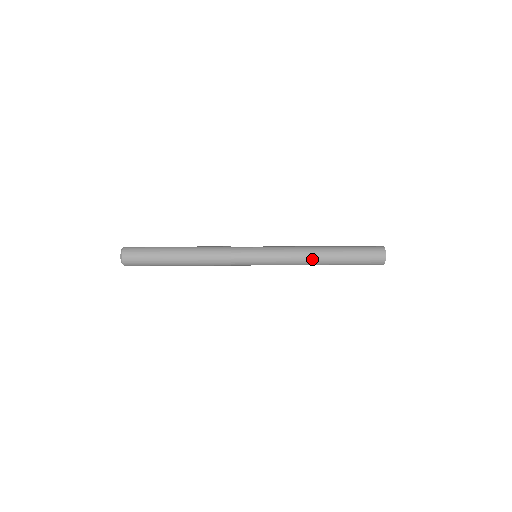
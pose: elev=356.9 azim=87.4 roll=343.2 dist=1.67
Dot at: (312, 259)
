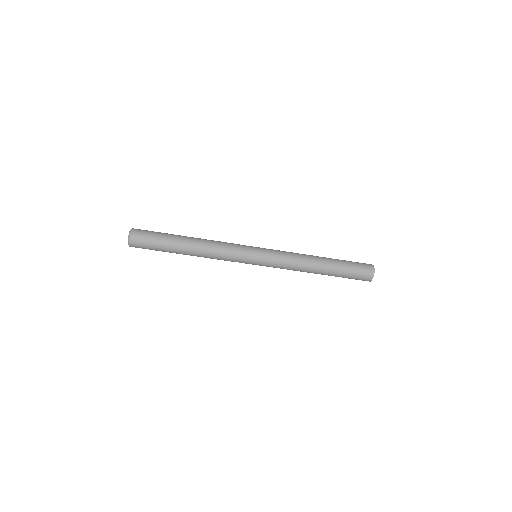
Dot at: (308, 255)
